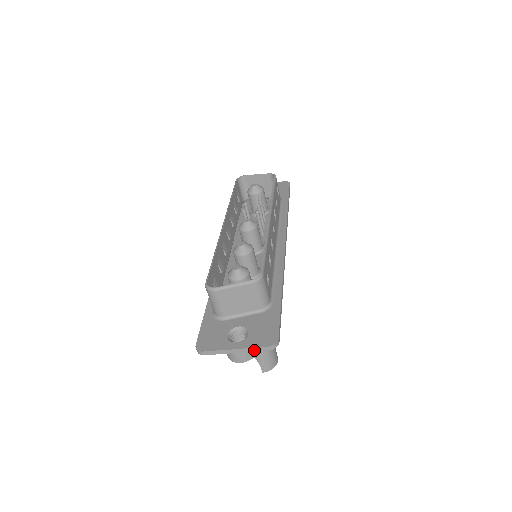
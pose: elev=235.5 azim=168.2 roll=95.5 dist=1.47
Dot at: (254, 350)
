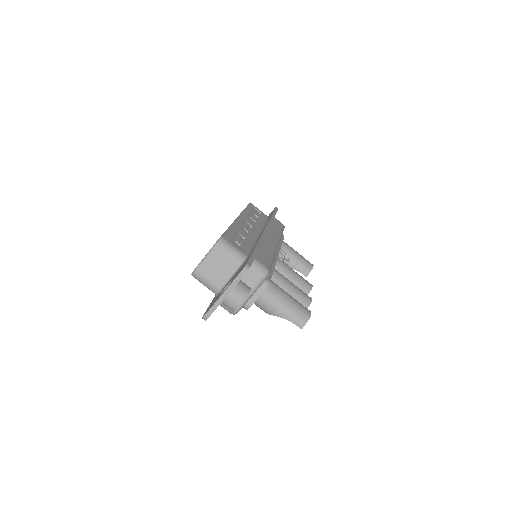
Dot at: (234, 284)
